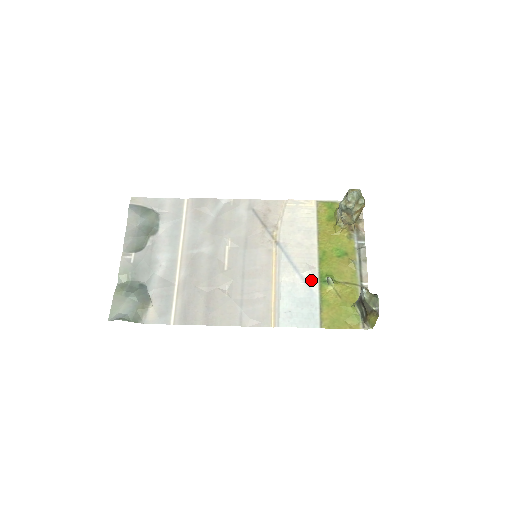
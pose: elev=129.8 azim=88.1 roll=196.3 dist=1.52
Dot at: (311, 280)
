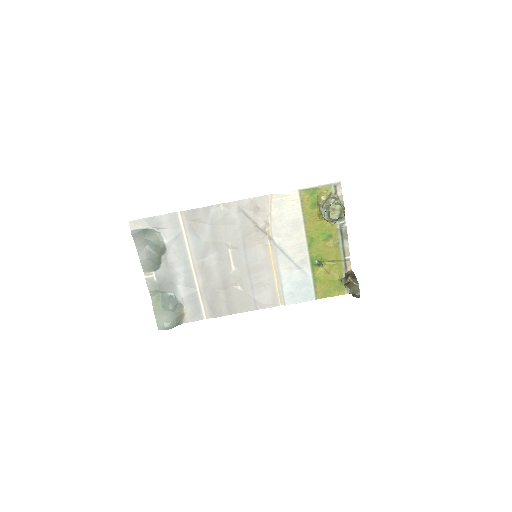
Dot at: (304, 266)
